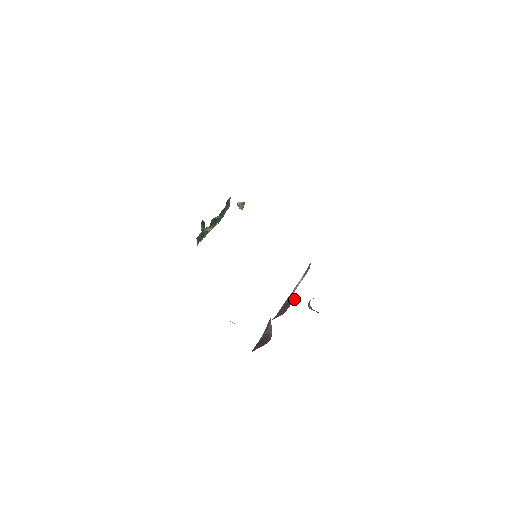
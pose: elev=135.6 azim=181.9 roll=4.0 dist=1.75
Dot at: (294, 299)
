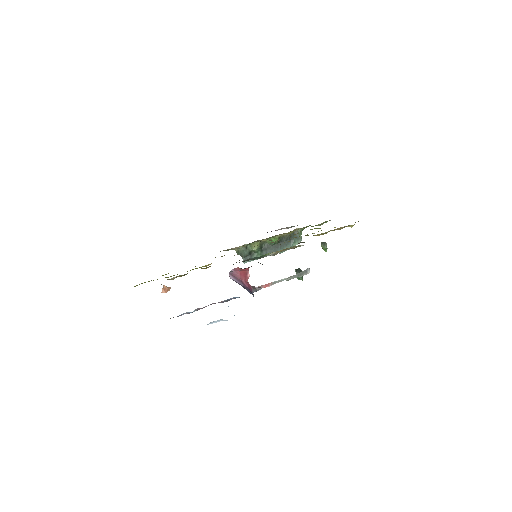
Dot at: occluded
